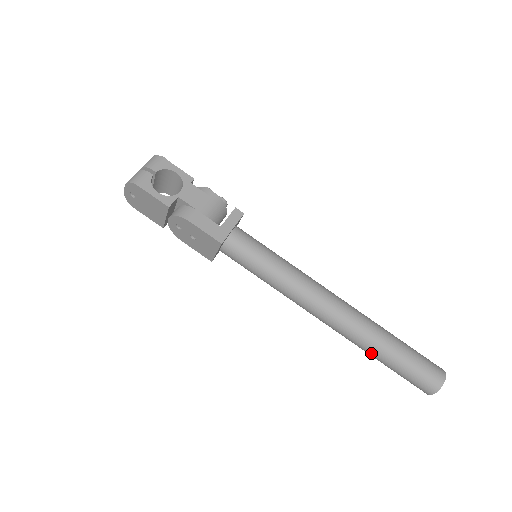
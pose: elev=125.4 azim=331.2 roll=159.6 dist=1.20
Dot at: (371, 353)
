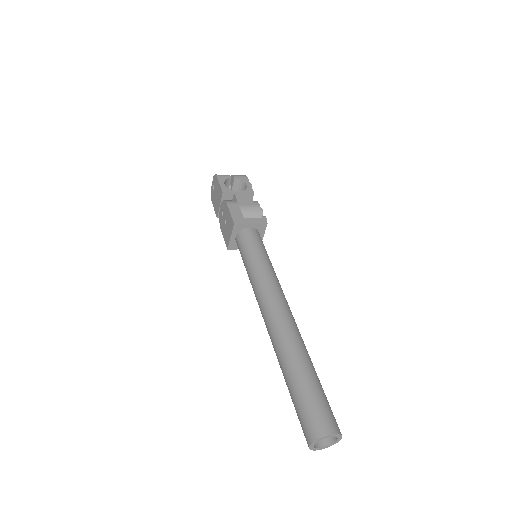
Dot at: (282, 368)
